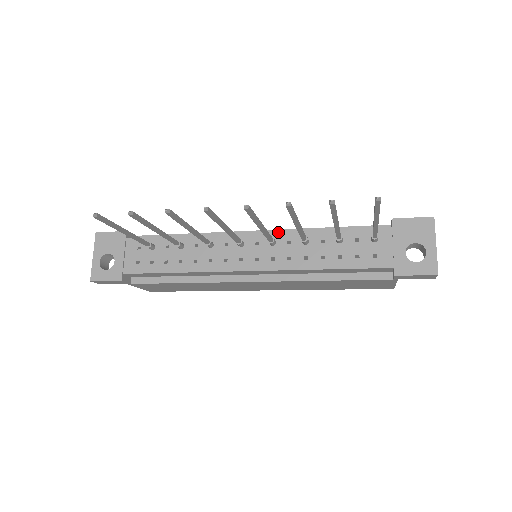
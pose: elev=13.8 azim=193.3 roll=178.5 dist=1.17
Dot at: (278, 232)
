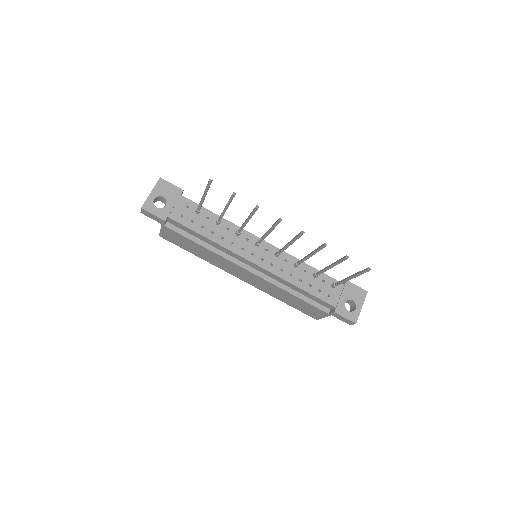
Dot at: occluded
